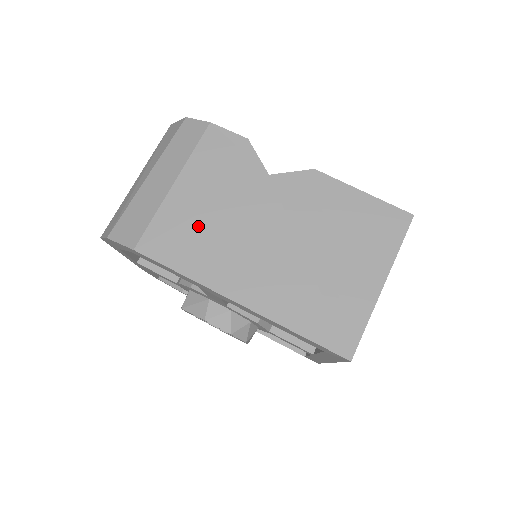
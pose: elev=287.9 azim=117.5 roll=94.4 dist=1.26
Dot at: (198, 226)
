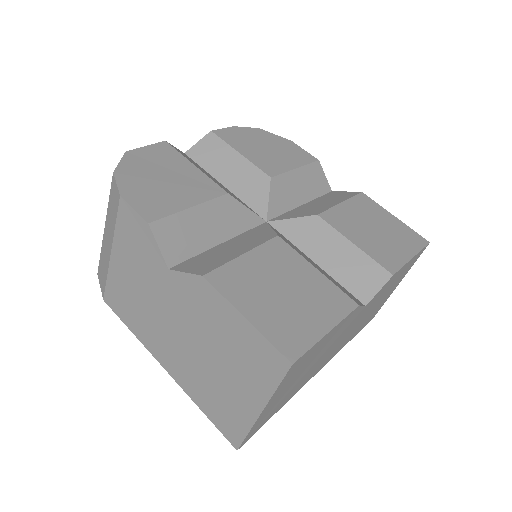
Dot at: (132, 298)
